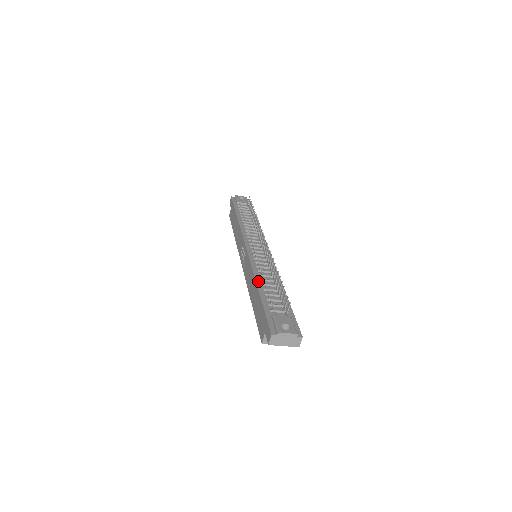
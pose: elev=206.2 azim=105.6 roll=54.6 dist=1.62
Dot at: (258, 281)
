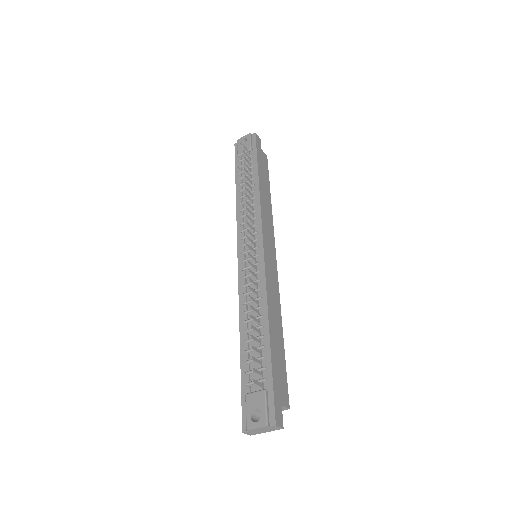
Dot at: (241, 326)
